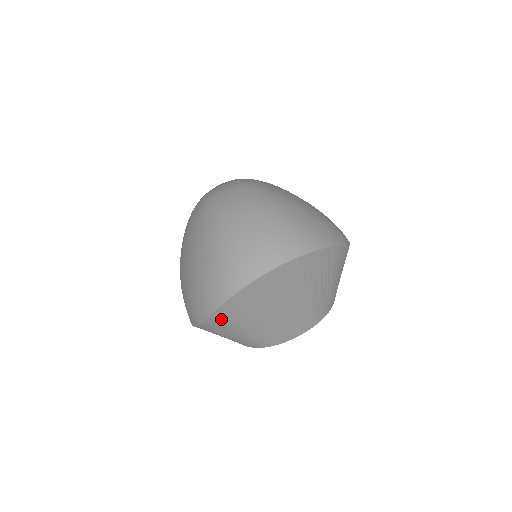
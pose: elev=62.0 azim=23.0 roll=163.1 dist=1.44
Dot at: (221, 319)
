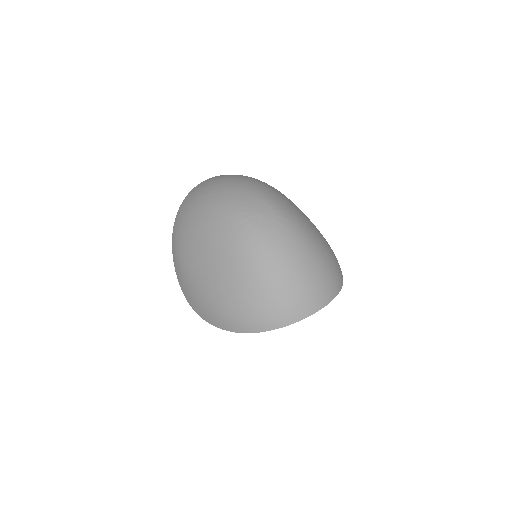
Dot at: occluded
